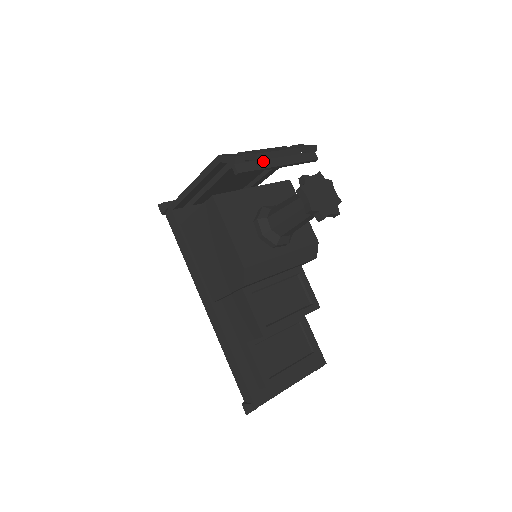
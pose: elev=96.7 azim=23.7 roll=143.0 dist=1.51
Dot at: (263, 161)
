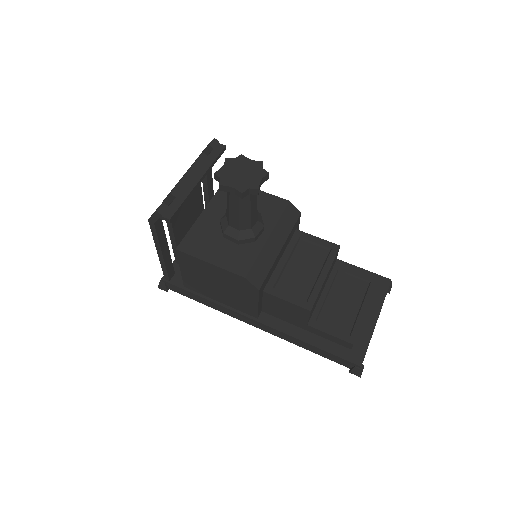
Dot at: (182, 192)
